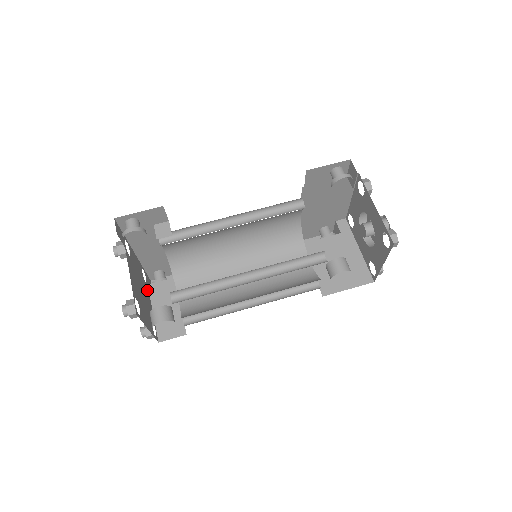
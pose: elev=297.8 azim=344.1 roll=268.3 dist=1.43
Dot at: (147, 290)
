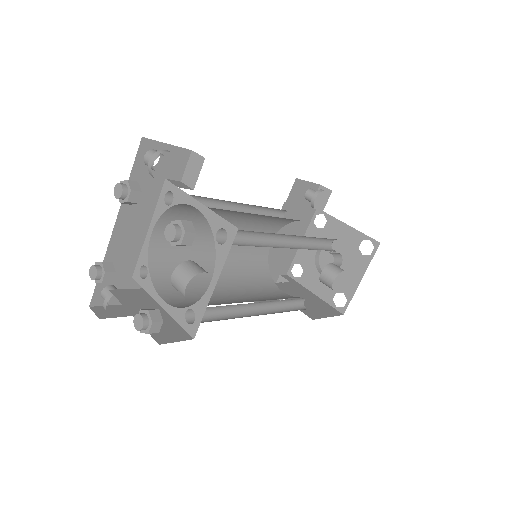
Dot at: occluded
